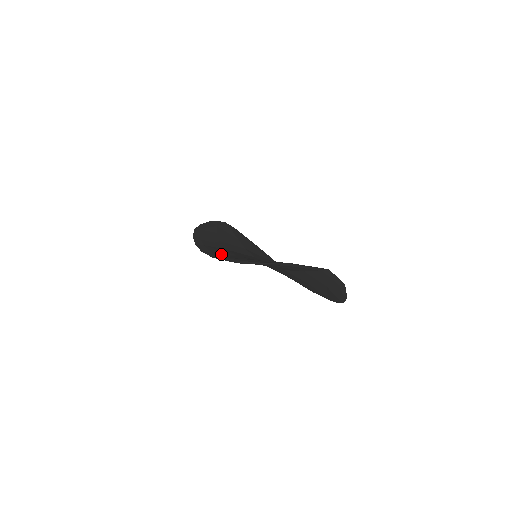
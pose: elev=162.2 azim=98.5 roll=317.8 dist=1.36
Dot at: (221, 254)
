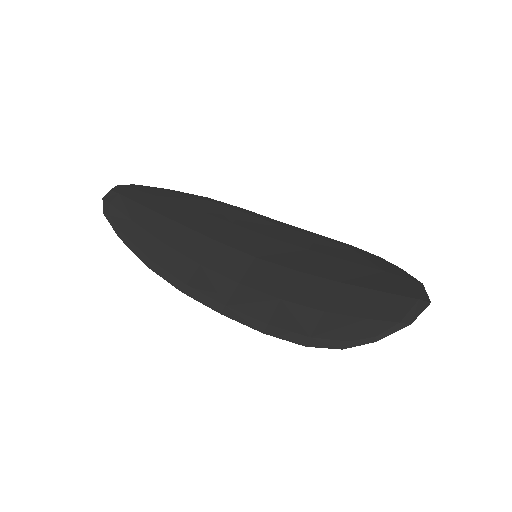
Dot at: (283, 321)
